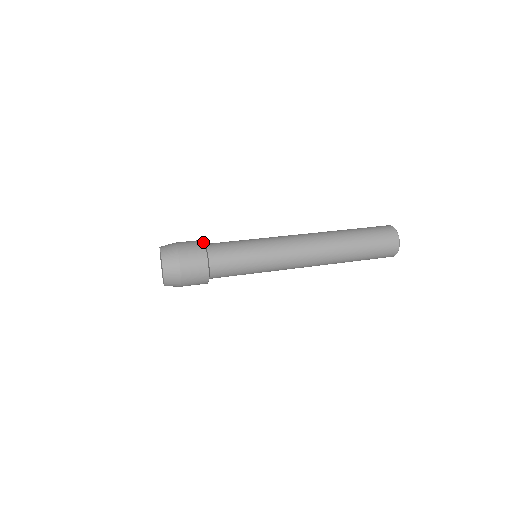
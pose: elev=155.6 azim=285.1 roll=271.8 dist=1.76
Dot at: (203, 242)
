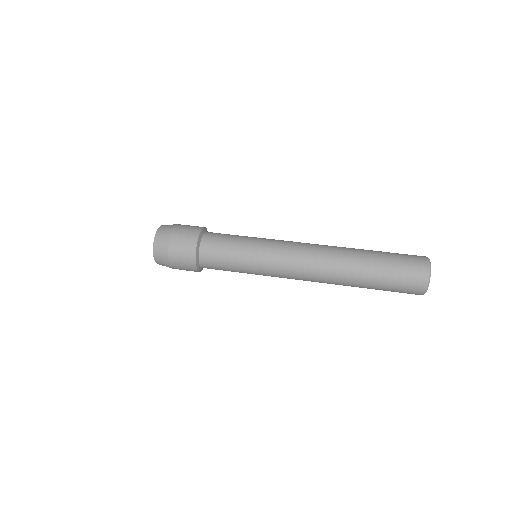
Dot at: (198, 233)
